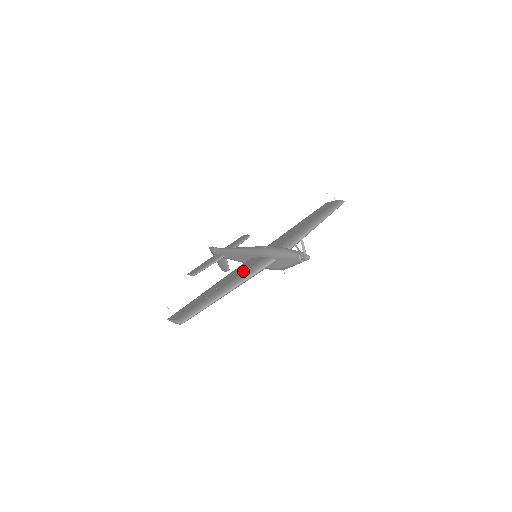
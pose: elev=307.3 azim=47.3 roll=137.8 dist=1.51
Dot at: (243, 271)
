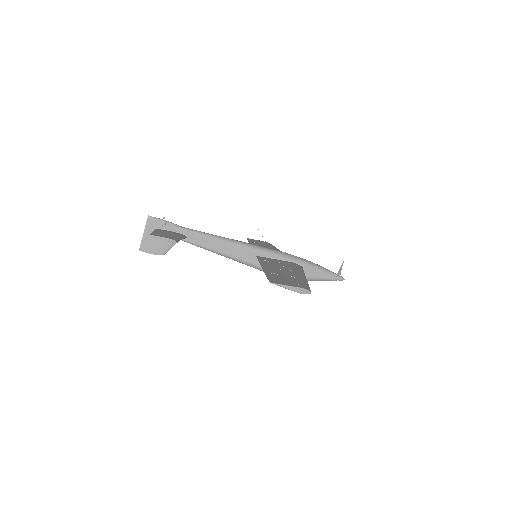
Dot at: (289, 266)
